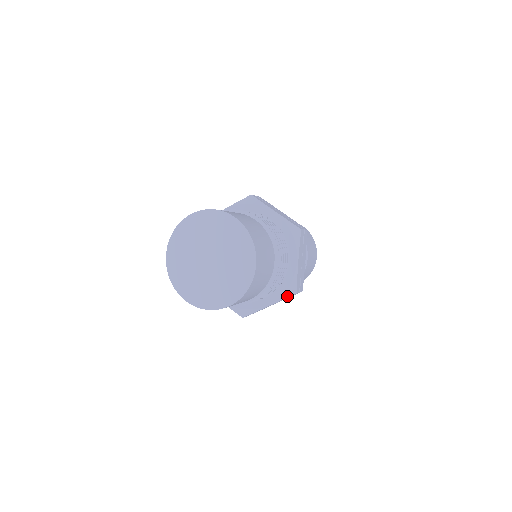
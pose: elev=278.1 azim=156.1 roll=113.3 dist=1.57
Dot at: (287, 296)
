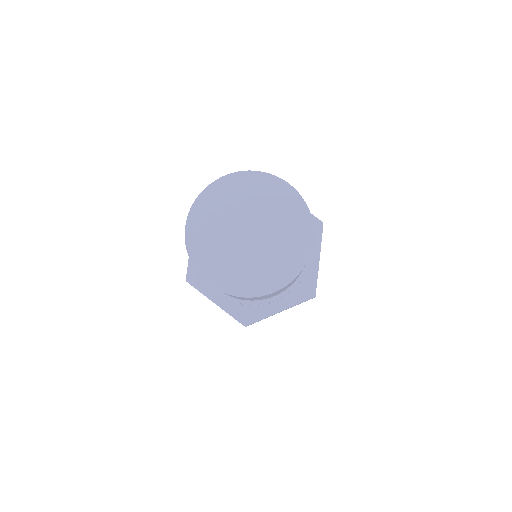
Dot at: (320, 233)
